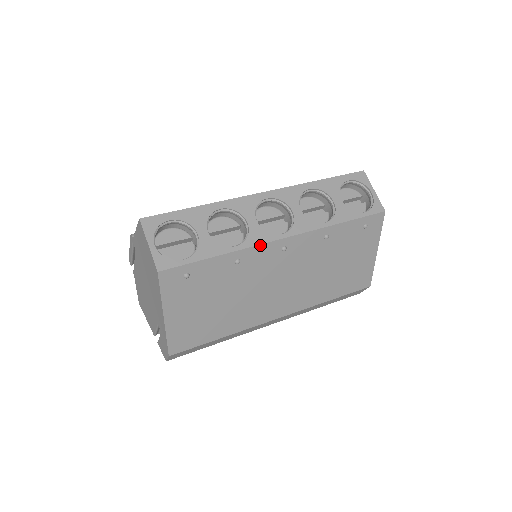
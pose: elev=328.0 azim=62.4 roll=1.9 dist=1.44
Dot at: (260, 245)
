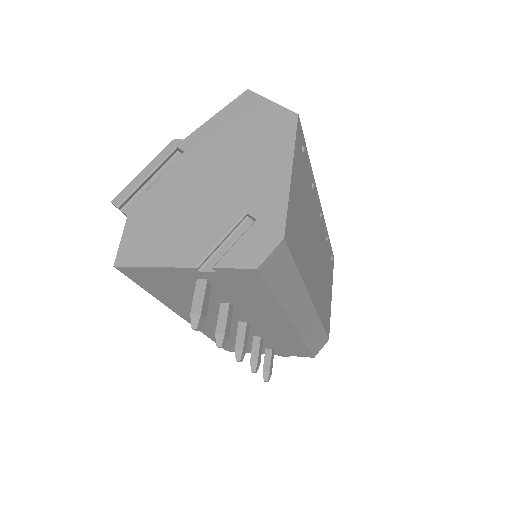
Dot at: occluded
